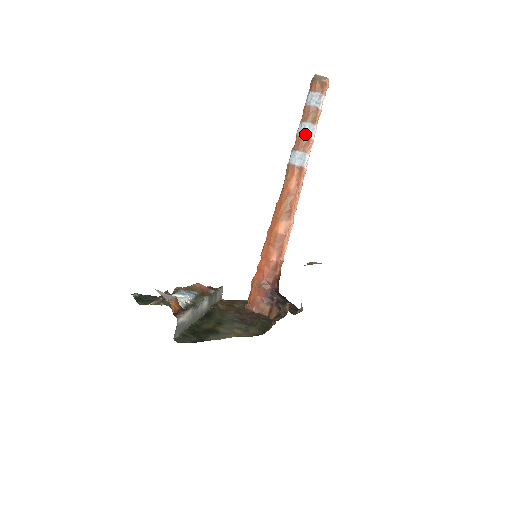
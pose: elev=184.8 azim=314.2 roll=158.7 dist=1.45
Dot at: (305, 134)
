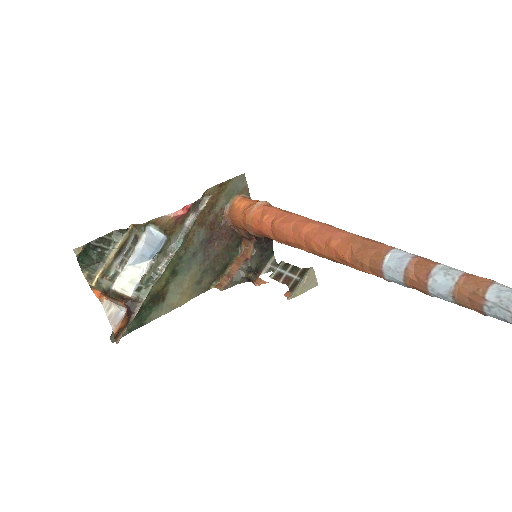
Dot at: (435, 296)
